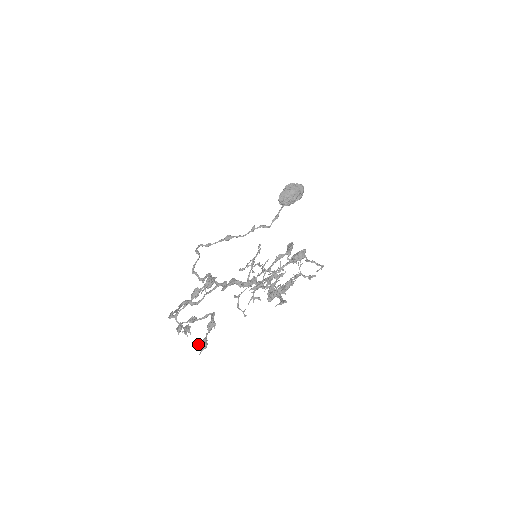
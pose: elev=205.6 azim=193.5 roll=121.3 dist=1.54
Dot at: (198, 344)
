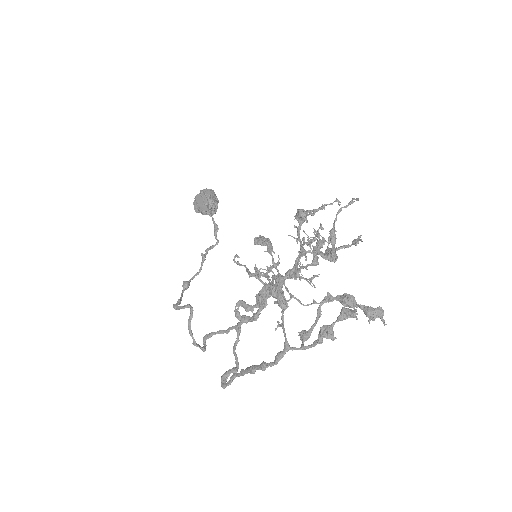
Dot at: (369, 321)
